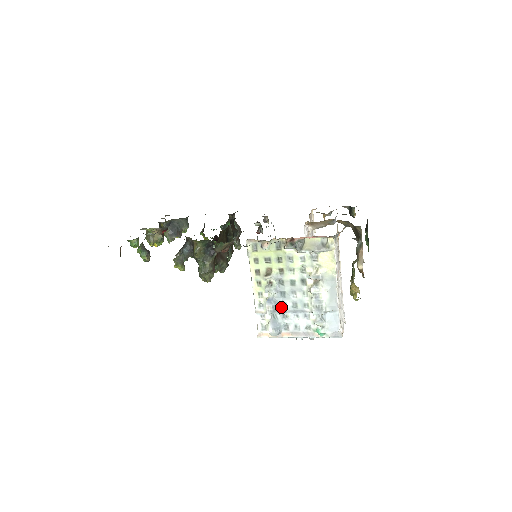
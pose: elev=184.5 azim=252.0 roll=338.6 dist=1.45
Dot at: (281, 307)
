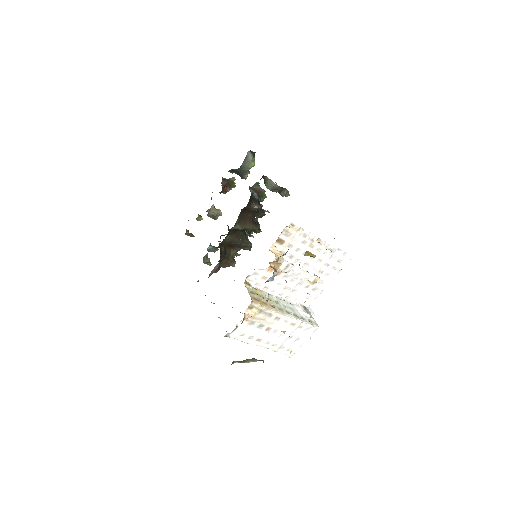
Dot at: occluded
